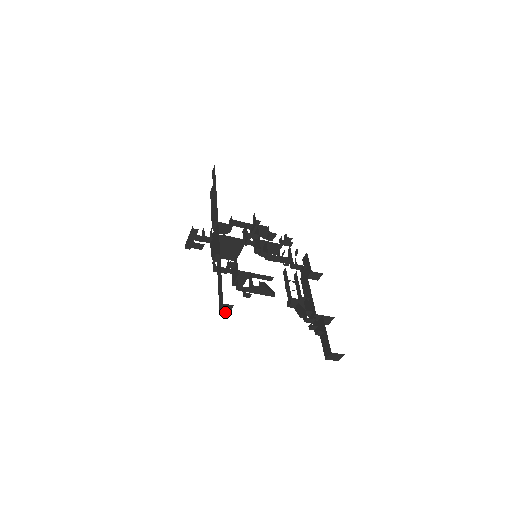
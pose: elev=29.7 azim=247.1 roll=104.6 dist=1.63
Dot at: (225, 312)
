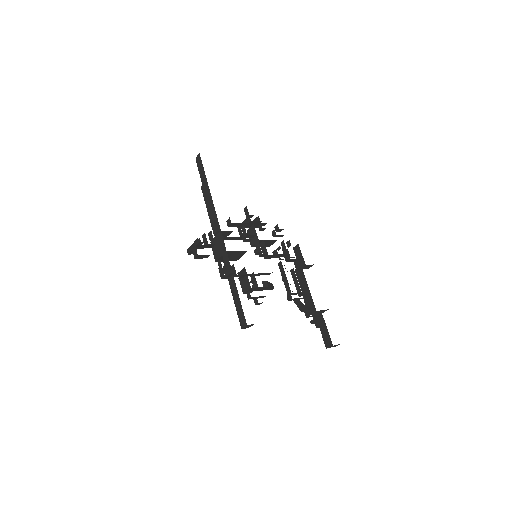
Dot at: occluded
